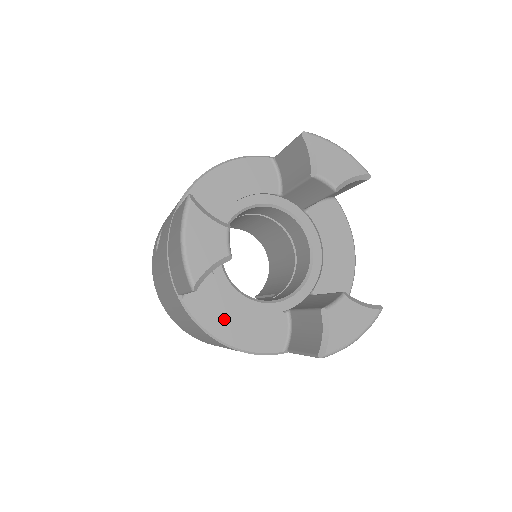
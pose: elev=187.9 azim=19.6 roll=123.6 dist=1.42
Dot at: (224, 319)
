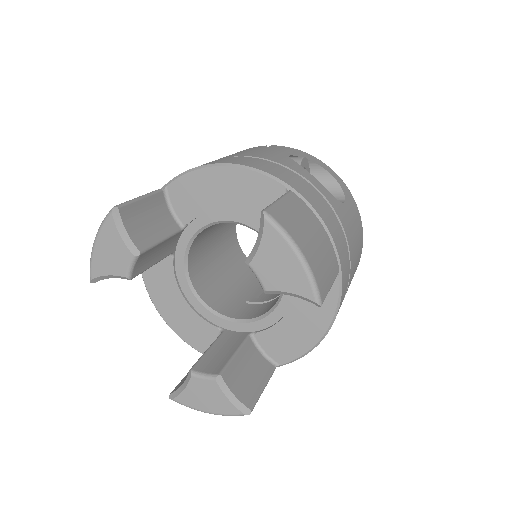
Dot at: (165, 296)
